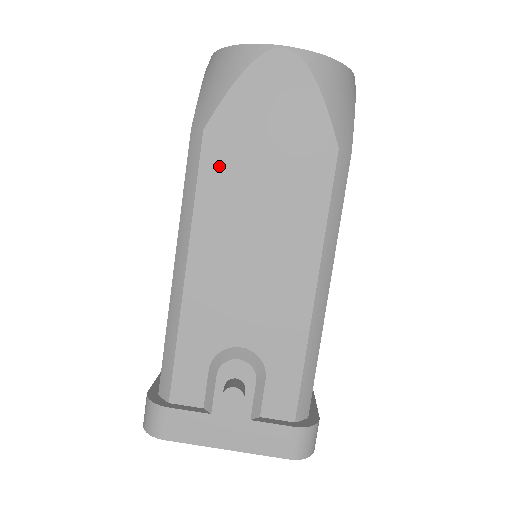
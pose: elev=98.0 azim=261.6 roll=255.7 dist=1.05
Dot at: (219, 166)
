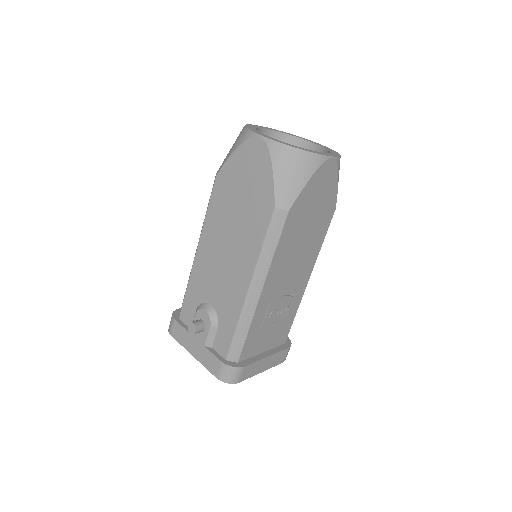
Dot at: (219, 199)
